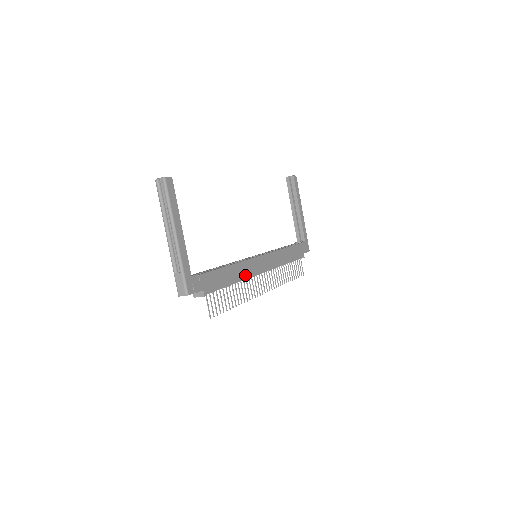
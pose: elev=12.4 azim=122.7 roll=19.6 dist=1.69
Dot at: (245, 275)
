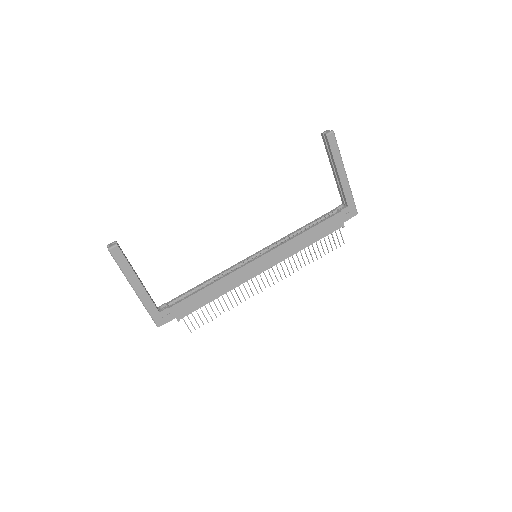
Dot at: (234, 285)
